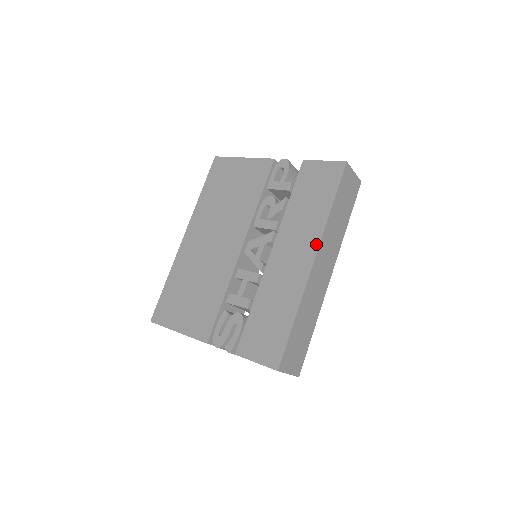
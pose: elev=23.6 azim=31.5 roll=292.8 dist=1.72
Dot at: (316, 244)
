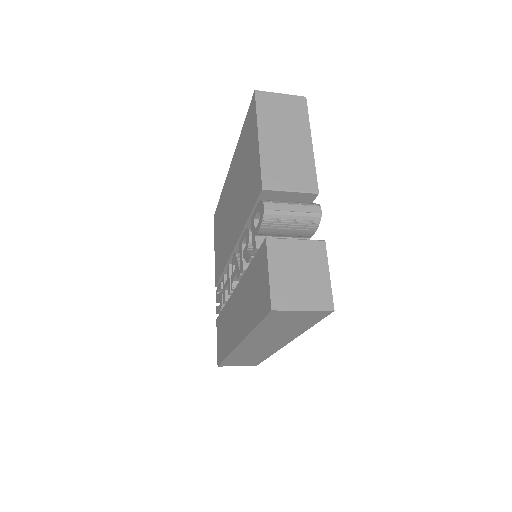
Dot at: (241, 337)
